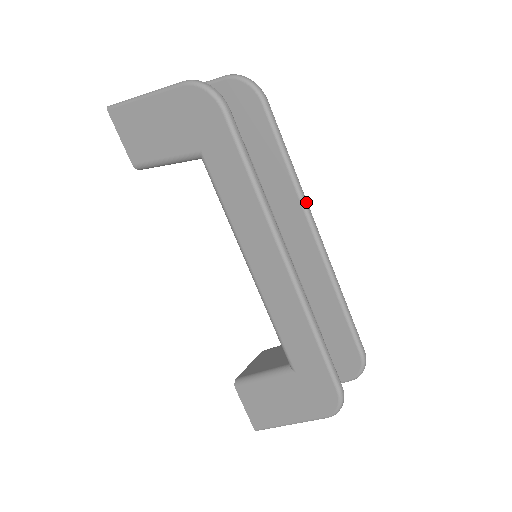
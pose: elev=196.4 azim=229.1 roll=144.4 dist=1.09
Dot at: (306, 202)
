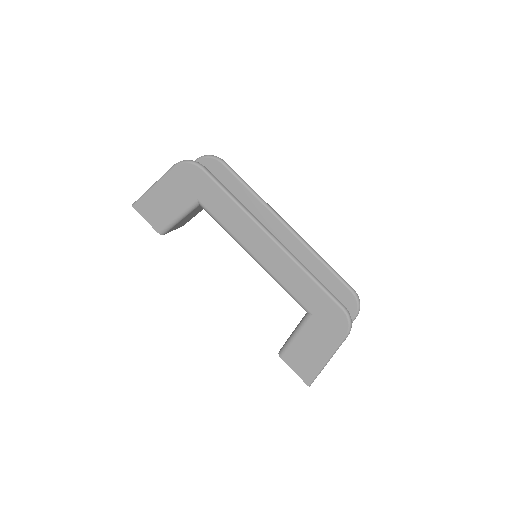
Dot at: (272, 209)
